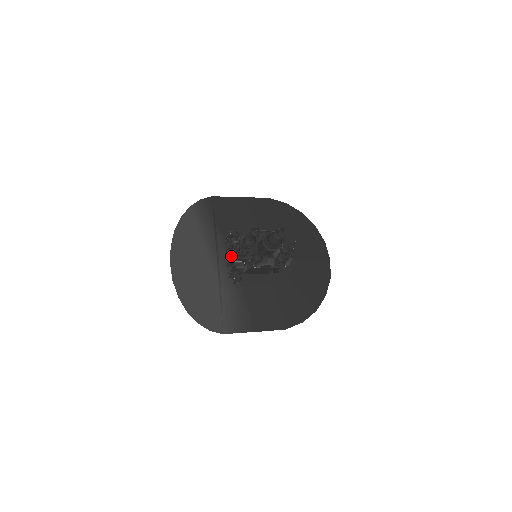
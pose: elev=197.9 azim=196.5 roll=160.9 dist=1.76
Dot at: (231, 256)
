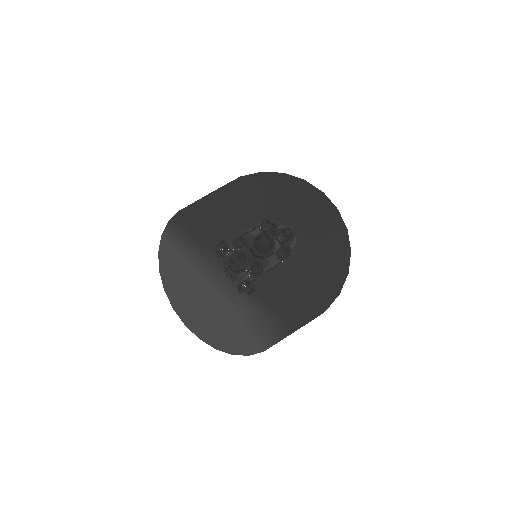
Dot at: (230, 273)
